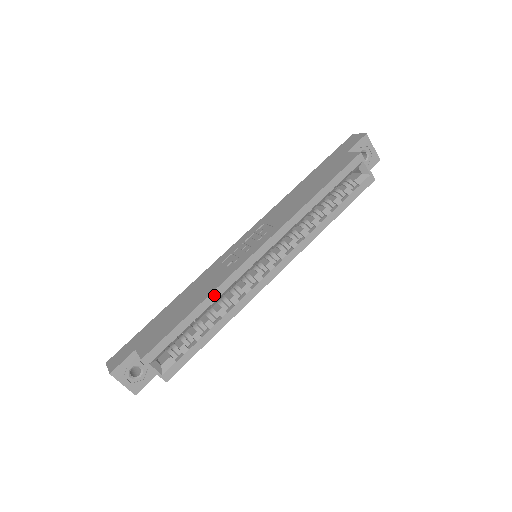
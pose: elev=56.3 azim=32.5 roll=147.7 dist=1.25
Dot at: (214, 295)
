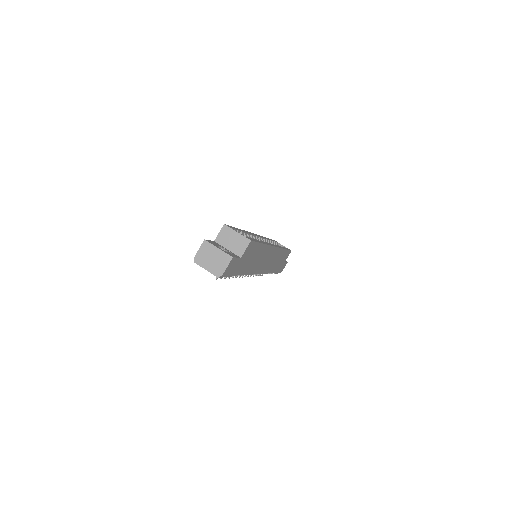
Dot at: occluded
